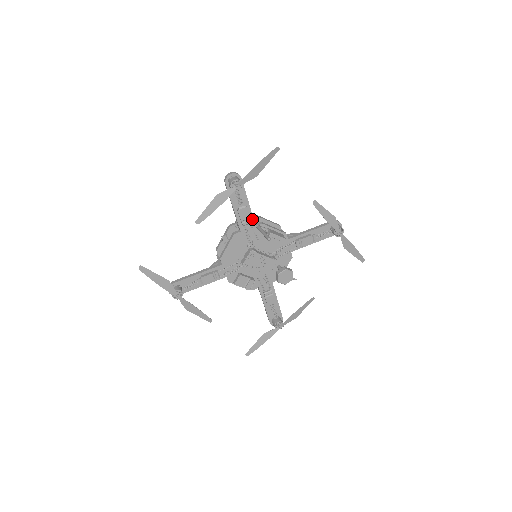
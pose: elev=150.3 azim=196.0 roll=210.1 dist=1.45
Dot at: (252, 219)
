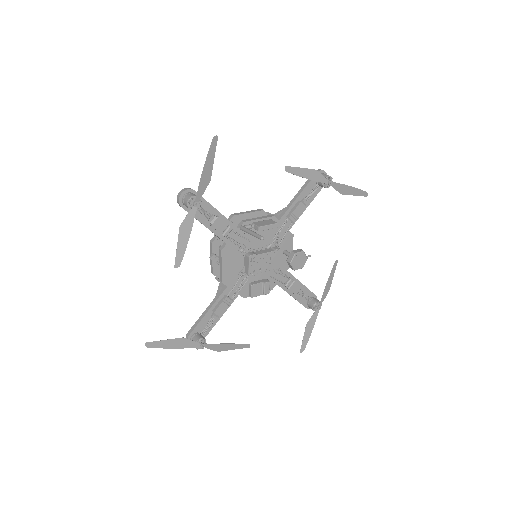
Dot at: (231, 224)
